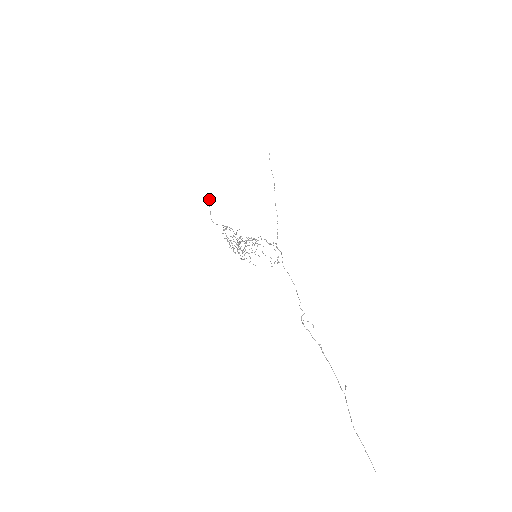
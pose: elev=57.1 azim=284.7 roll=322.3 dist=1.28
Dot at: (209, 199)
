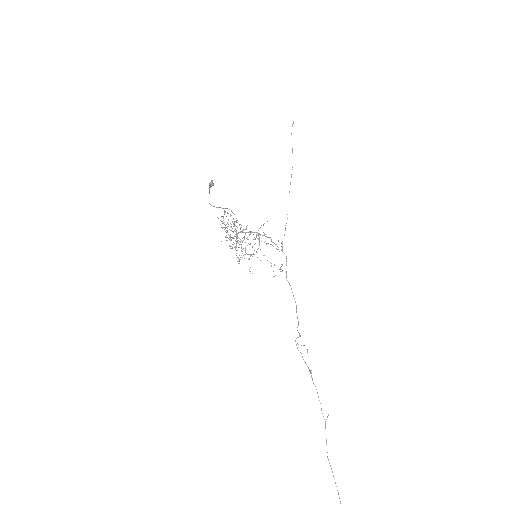
Dot at: (211, 182)
